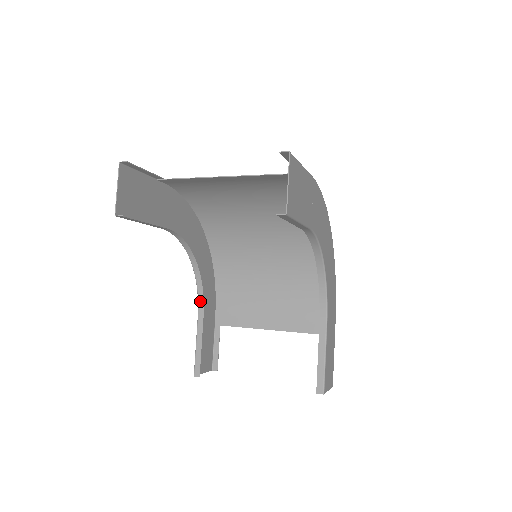
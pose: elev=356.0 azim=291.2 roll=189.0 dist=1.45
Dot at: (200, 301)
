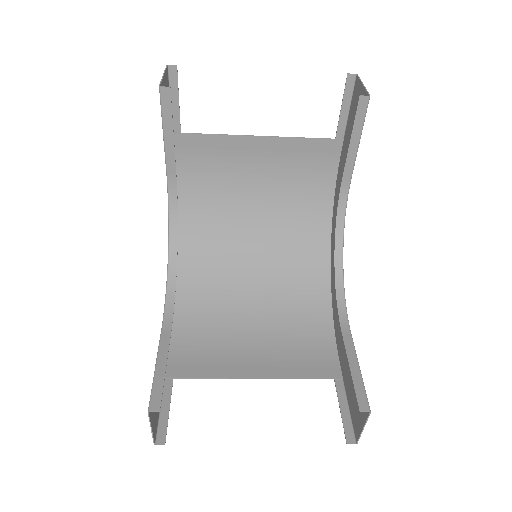
Dot at: (168, 312)
